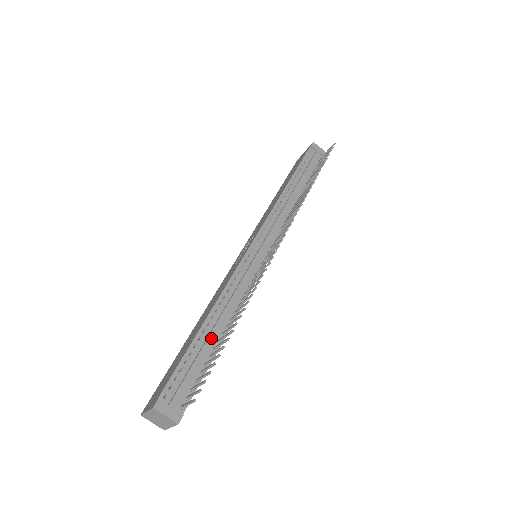
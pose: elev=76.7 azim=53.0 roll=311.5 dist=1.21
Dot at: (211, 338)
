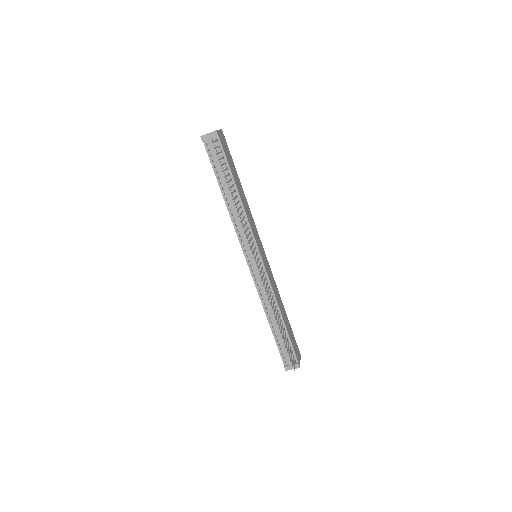
Dot at: (278, 328)
